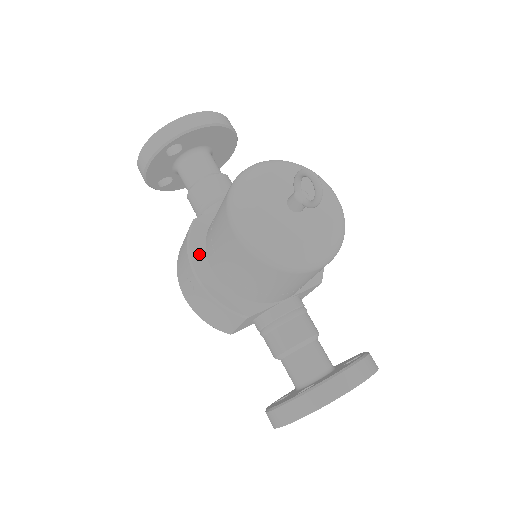
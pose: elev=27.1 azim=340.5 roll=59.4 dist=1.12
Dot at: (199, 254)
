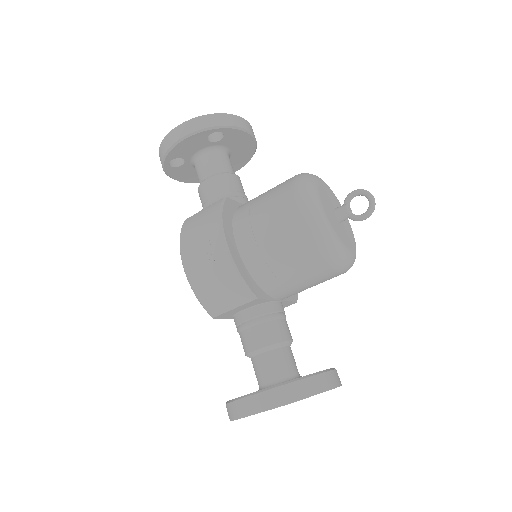
Dot at: (228, 226)
